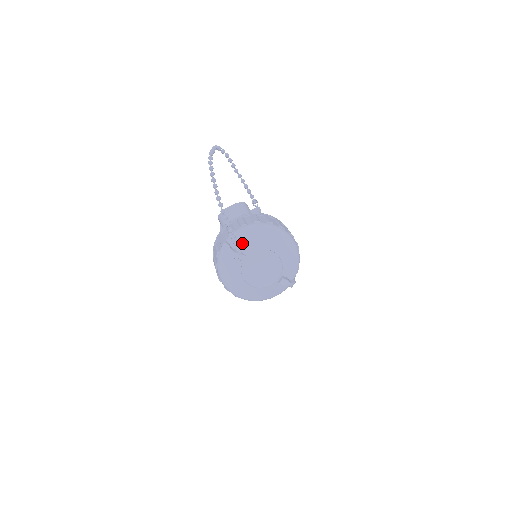
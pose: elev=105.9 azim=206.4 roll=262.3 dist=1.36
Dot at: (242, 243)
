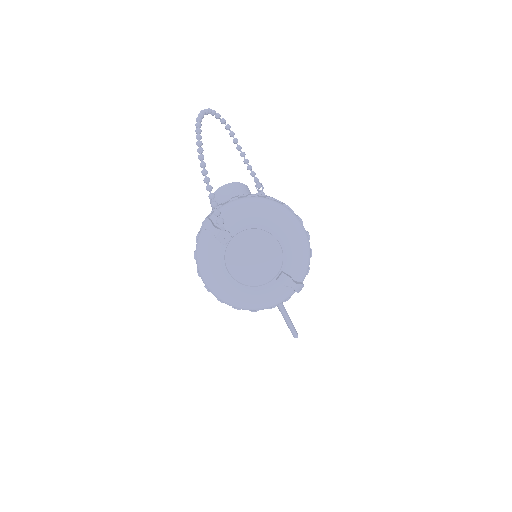
Dot at: (229, 219)
